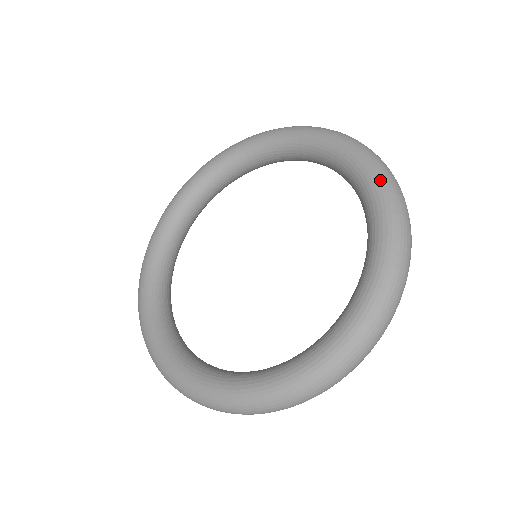
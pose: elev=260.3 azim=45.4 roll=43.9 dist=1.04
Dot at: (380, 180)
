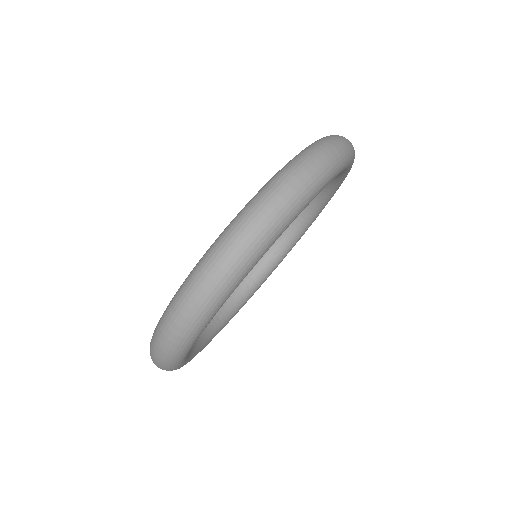
Dot at: occluded
